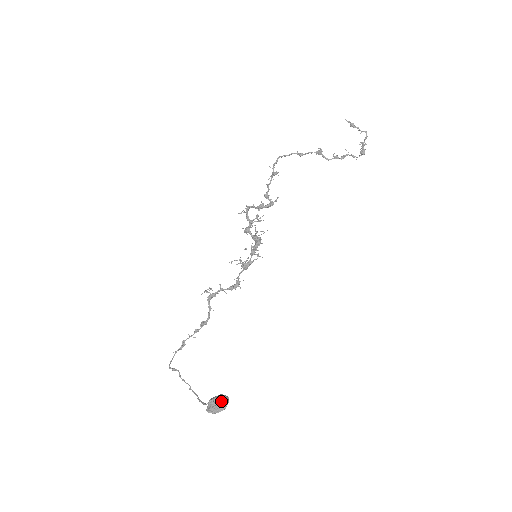
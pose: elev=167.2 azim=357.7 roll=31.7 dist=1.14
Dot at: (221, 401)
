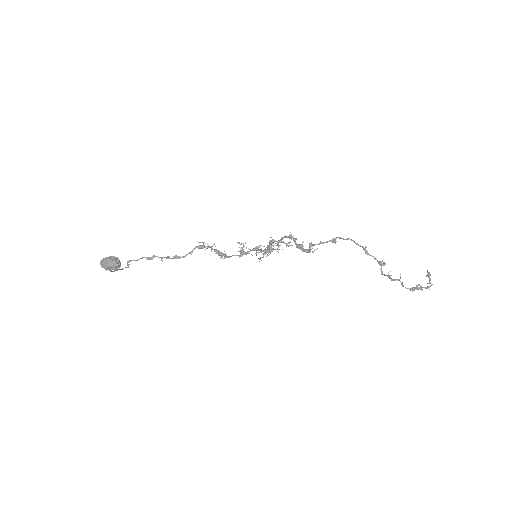
Dot at: (114, 259)
